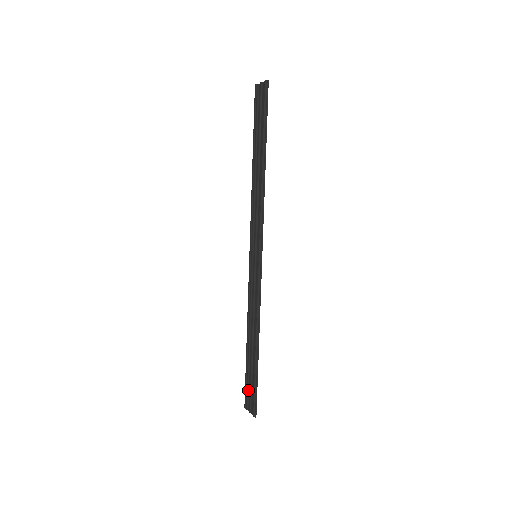
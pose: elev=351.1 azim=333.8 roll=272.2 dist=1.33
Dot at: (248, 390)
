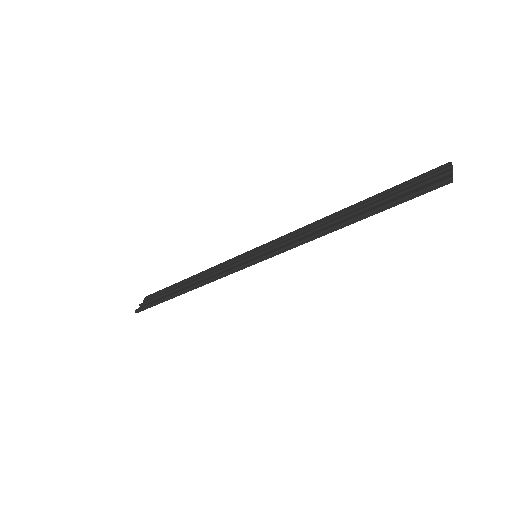
Dot at: (156, 295)
